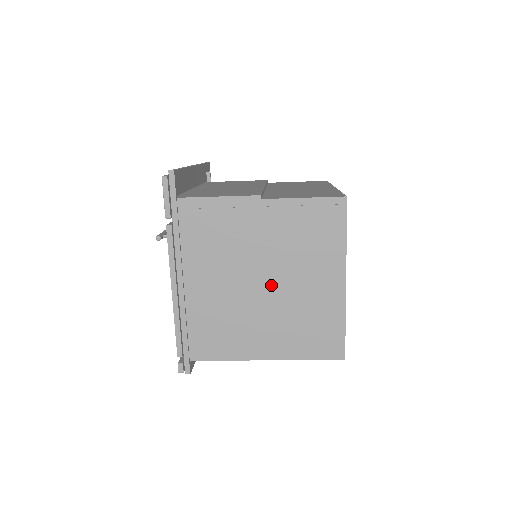
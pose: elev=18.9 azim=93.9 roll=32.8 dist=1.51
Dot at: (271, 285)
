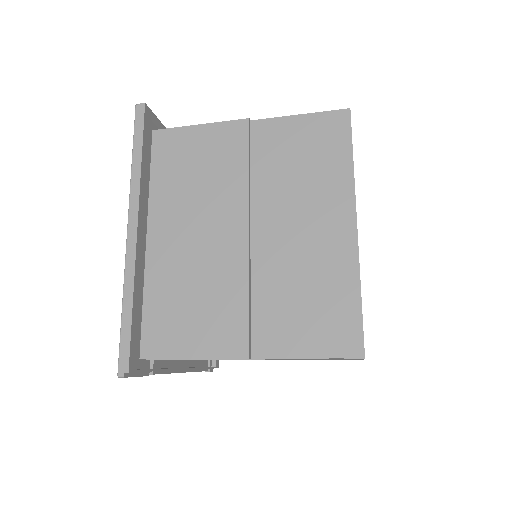
Dot at: occluded
